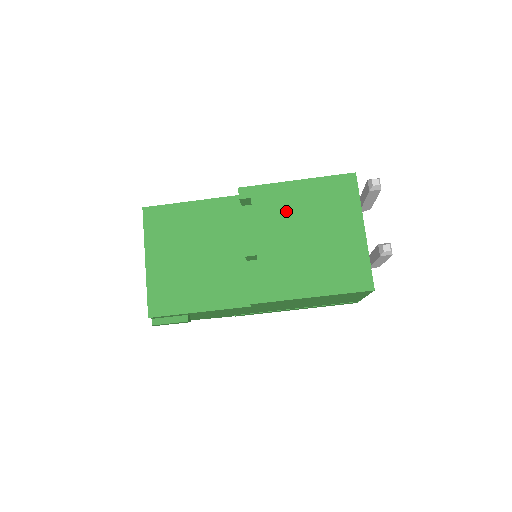
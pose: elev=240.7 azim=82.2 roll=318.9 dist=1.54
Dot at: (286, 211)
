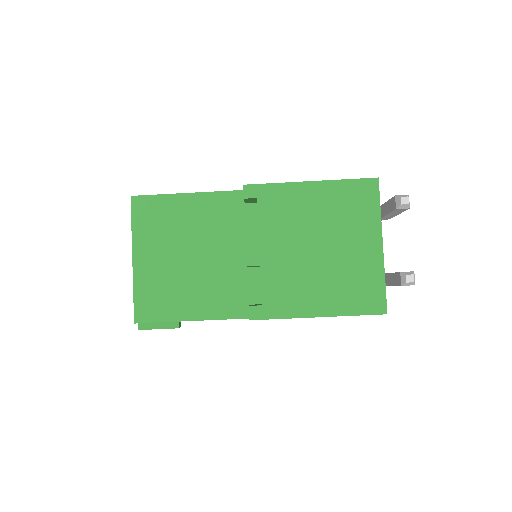
Dot at: (296, 217)
